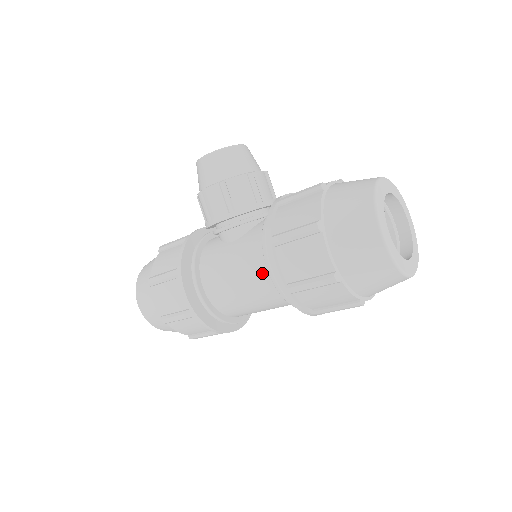
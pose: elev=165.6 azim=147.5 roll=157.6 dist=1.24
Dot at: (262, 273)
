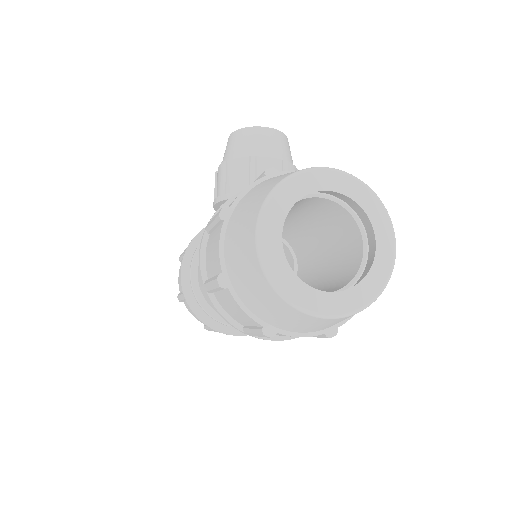
Dot at: occluded
